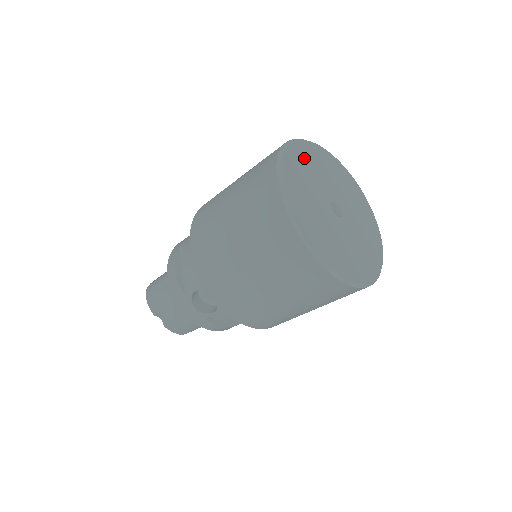
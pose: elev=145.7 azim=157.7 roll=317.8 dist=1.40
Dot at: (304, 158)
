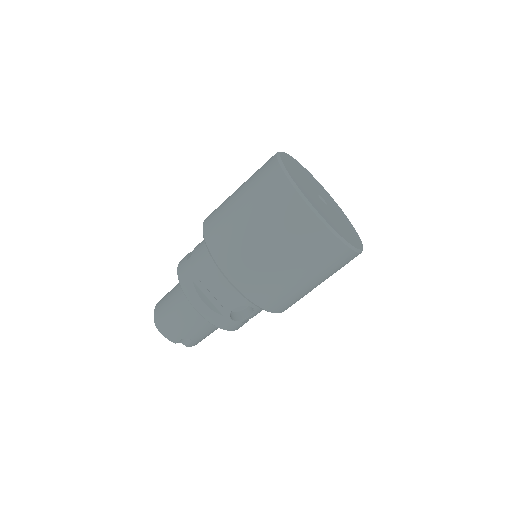
Dot at: (293, 173)
